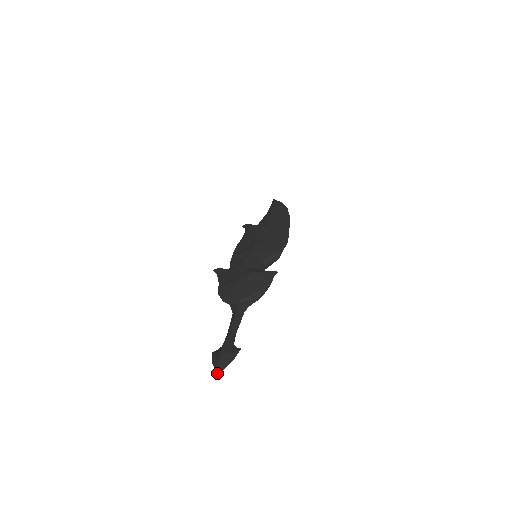
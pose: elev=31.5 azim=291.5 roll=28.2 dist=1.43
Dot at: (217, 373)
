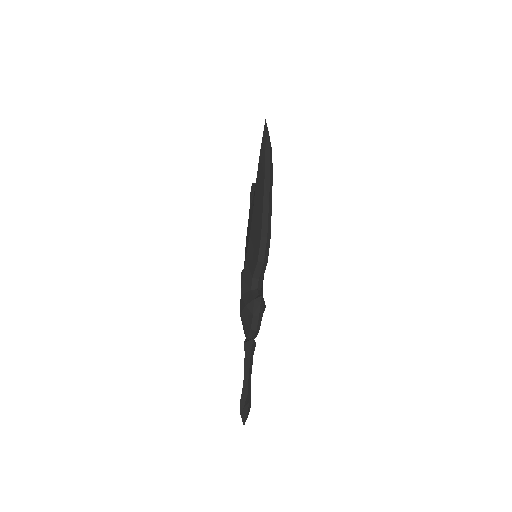
Dot at: (243, 424)
